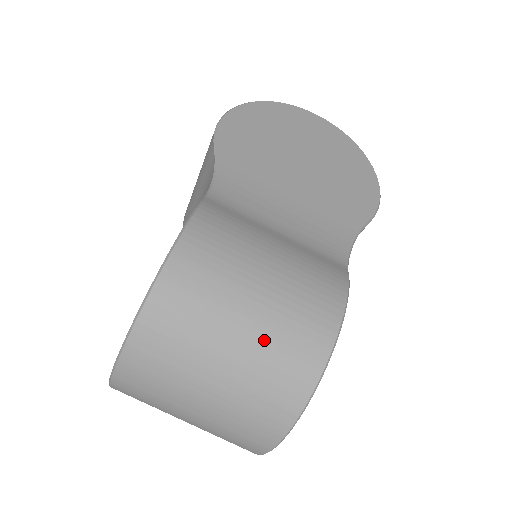
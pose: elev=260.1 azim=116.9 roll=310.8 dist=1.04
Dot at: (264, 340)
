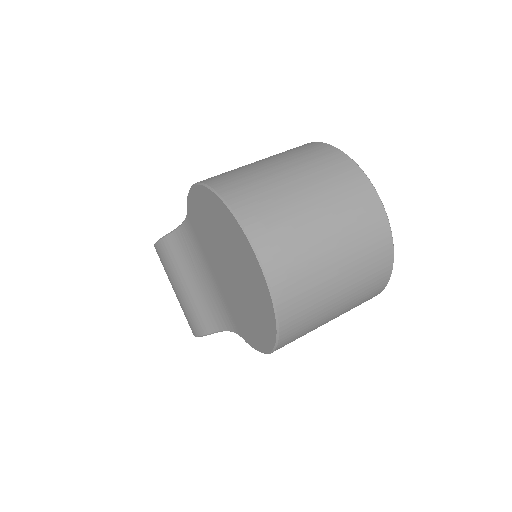
Dot at: (286, 157)
